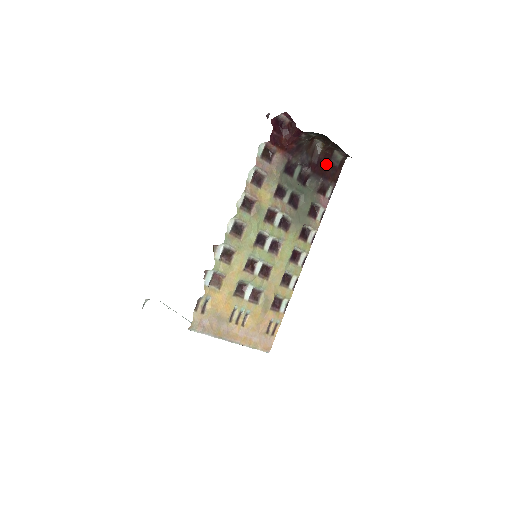
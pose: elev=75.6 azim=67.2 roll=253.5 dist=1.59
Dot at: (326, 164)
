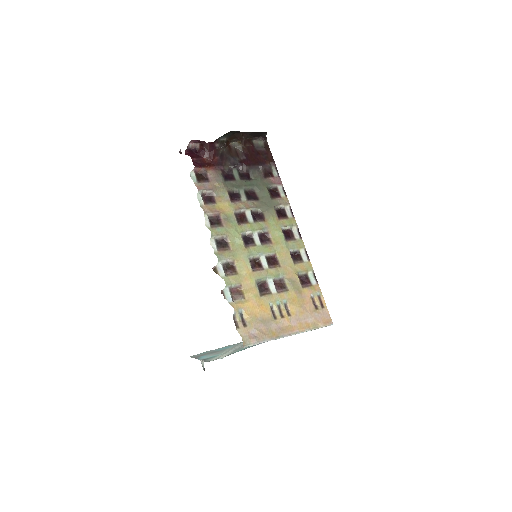
Dot at: (254, 154)
